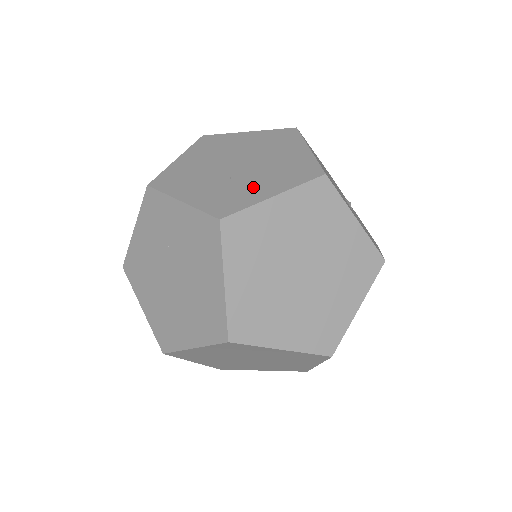
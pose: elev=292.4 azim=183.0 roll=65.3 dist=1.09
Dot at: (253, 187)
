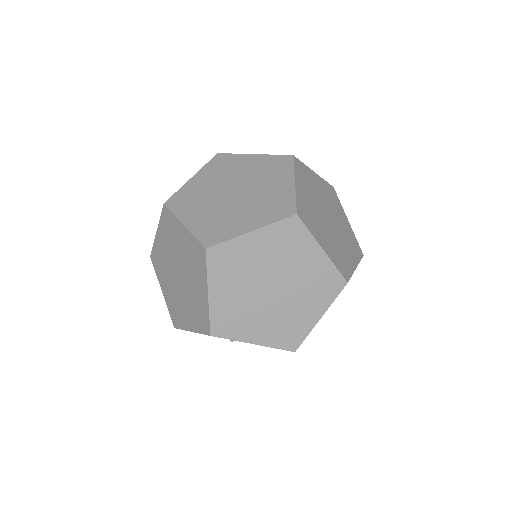
Dot at: (274, 190)
